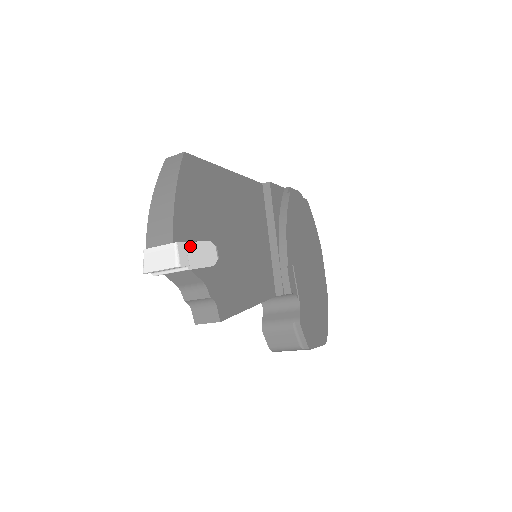
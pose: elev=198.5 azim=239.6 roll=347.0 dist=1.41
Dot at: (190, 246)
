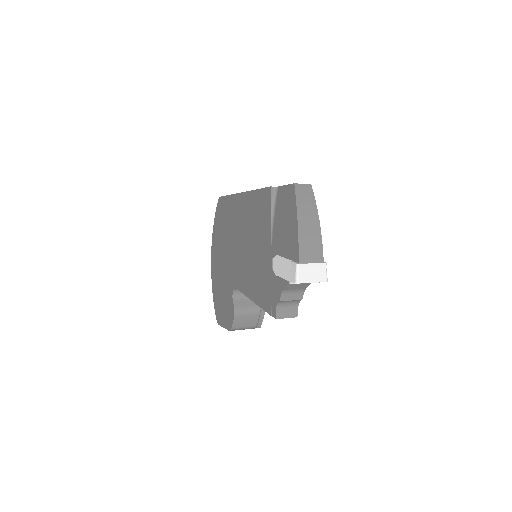
Dot at: occluded
